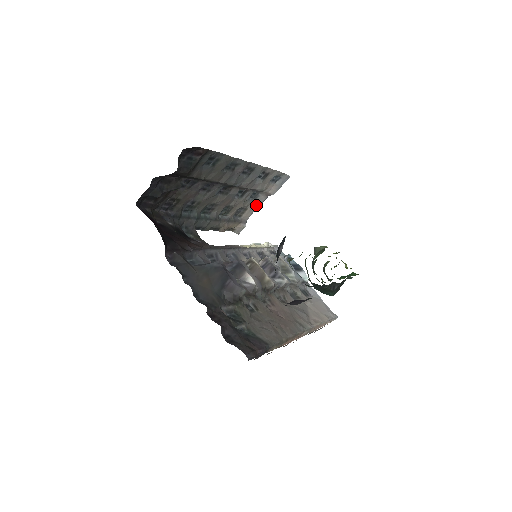
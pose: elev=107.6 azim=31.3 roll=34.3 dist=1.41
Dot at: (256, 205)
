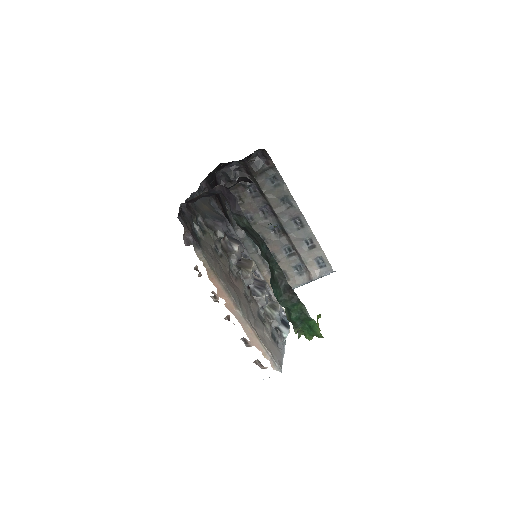
Dot at: (298, 282)
